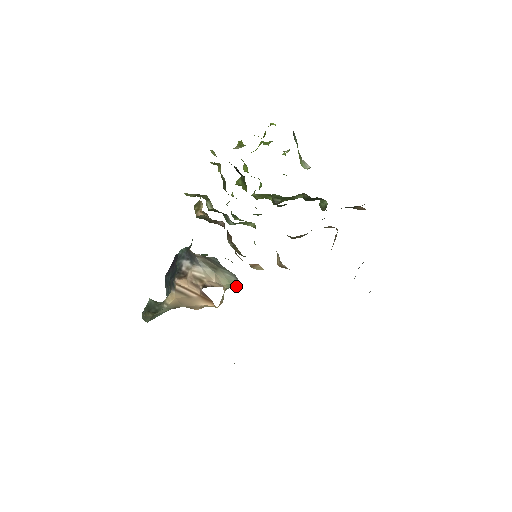
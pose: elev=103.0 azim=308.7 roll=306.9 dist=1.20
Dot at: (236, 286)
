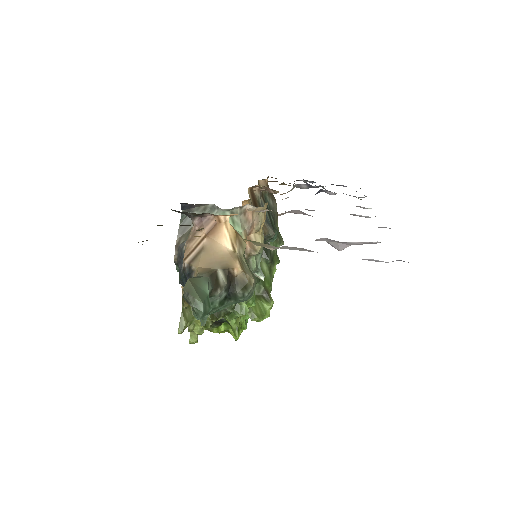
Dot at: (233, 224)
